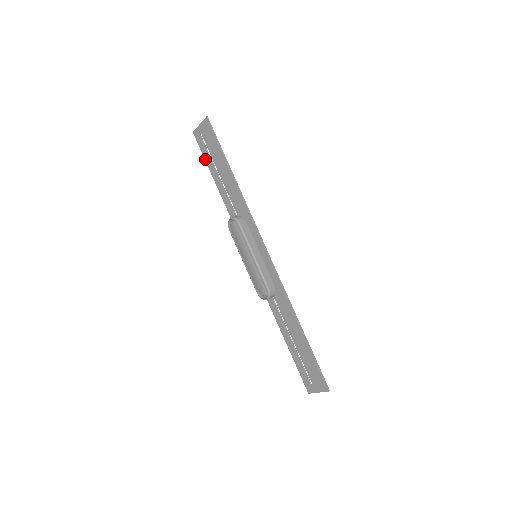
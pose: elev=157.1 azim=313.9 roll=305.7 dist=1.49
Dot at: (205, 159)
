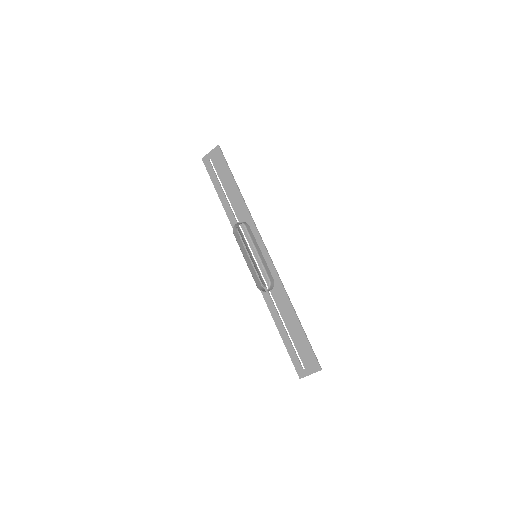
Dot at: (211, 179)
